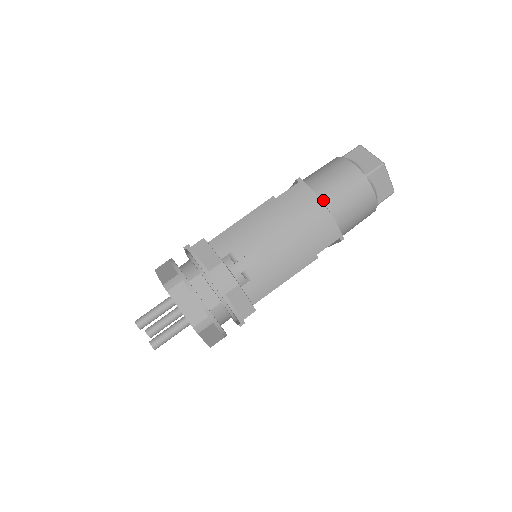
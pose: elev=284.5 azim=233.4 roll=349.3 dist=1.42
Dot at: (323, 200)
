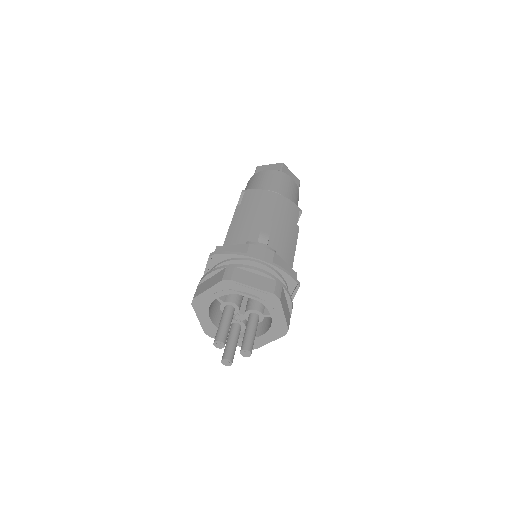
Dot at: (271, 190)
